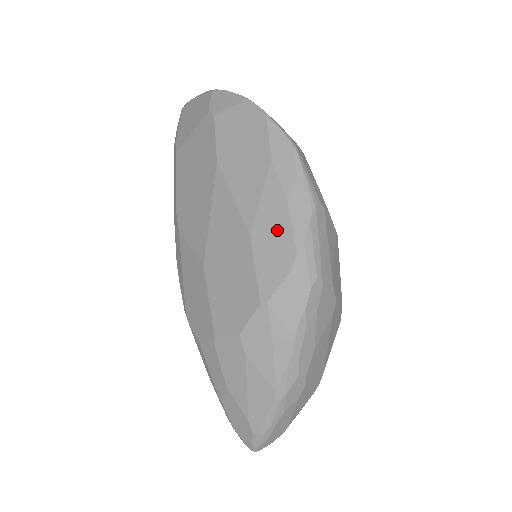
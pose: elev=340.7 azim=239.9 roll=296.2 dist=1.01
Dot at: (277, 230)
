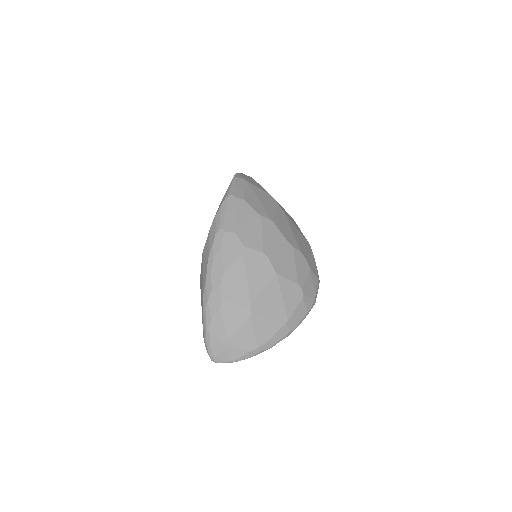
Dot at: occluded
